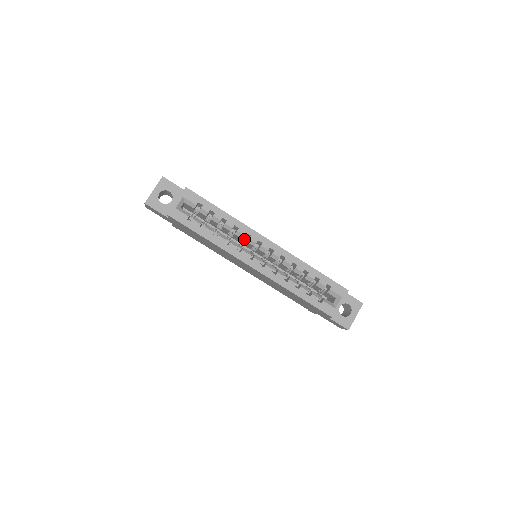
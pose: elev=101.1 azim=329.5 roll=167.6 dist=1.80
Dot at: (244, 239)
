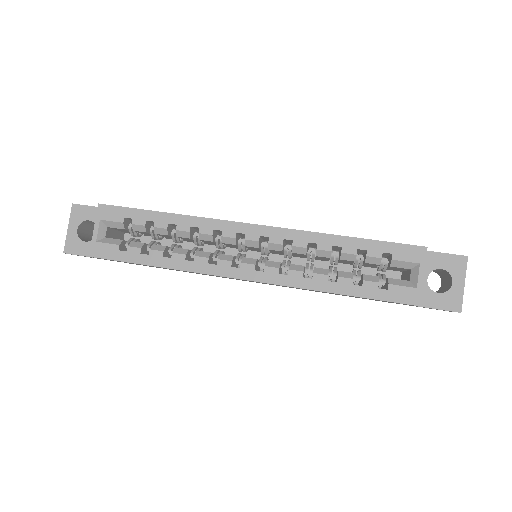
Dot at: occluded
